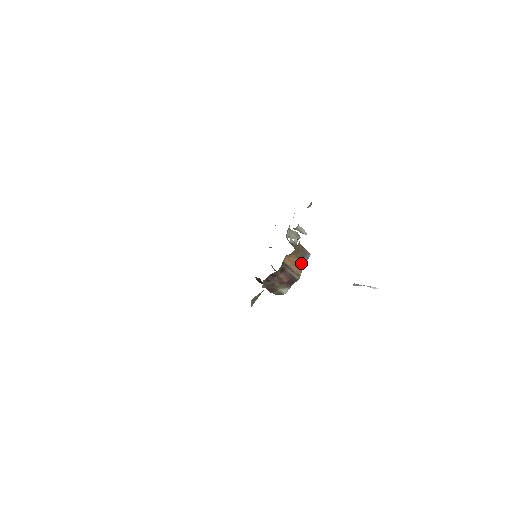
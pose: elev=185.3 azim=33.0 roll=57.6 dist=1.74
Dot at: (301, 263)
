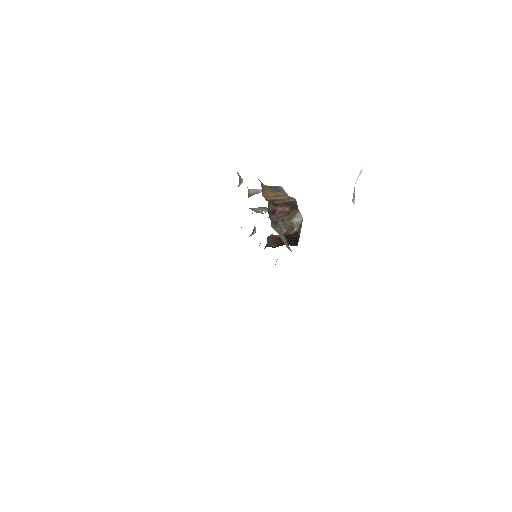
Dot at: (282, 194)
